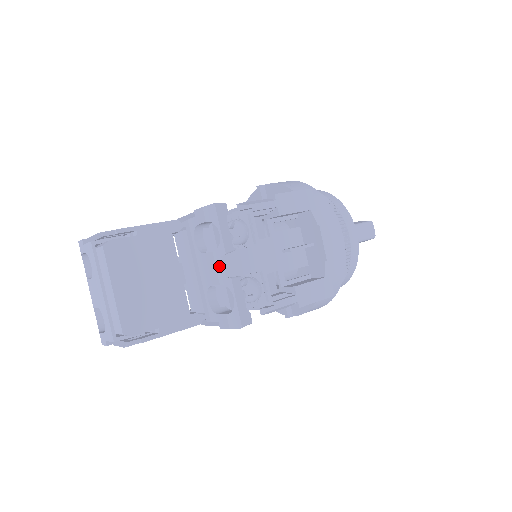
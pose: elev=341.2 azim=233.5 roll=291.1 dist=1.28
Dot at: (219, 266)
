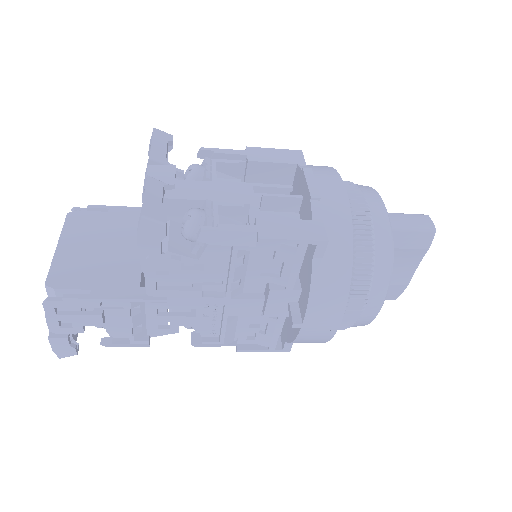
Dot at: (145, 177)
